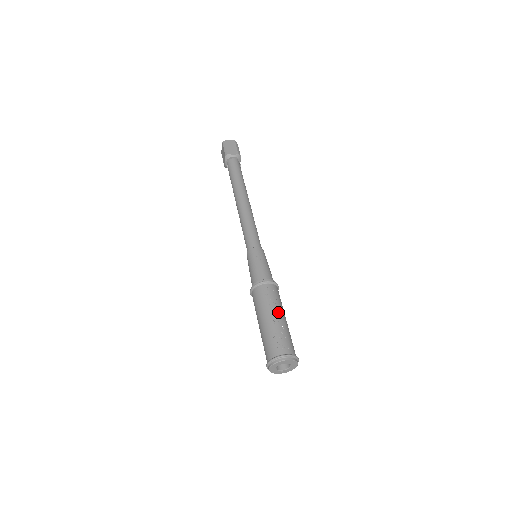
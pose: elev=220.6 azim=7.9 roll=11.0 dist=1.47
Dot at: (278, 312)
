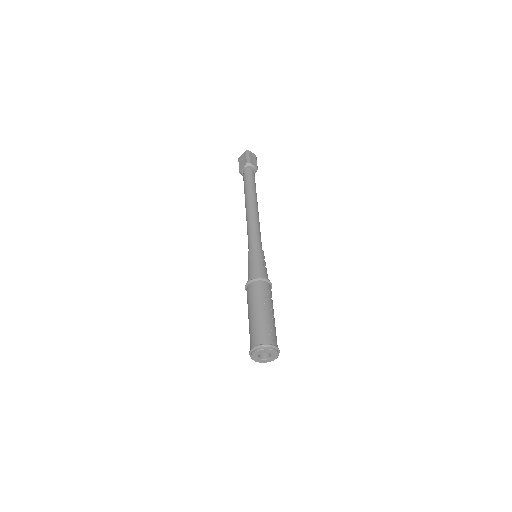
Dot at: (272, 309)
